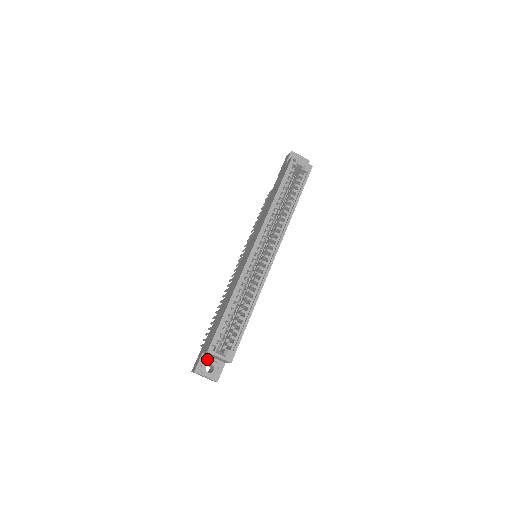
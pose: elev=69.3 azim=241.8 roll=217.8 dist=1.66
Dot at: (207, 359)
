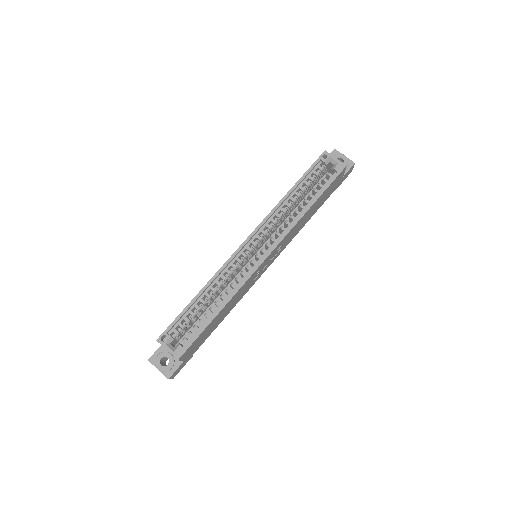
Dot at: (165, 351)
